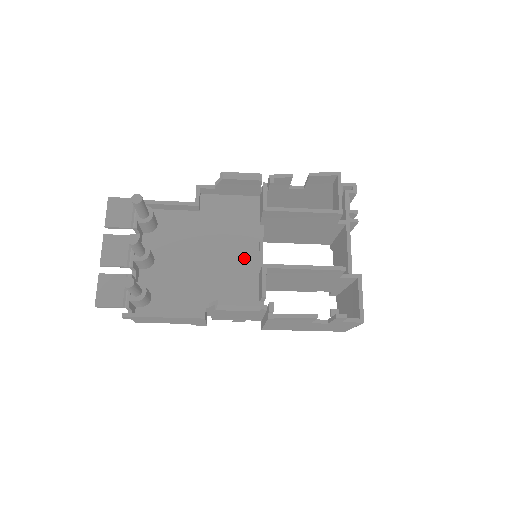
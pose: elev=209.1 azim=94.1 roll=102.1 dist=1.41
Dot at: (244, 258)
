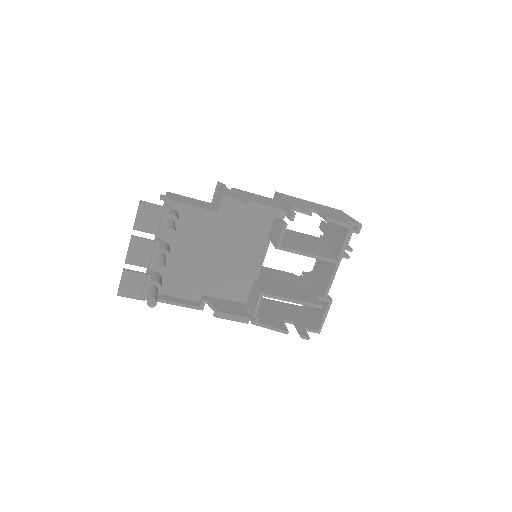
Dot at: (246, 263)
